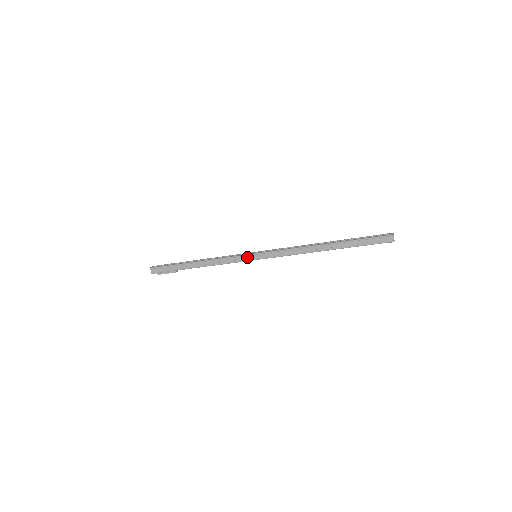
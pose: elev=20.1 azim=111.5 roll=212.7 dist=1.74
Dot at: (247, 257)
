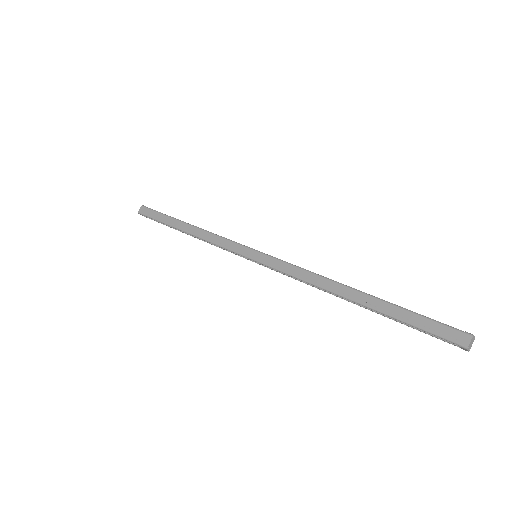
Dot at: (243, 257)
